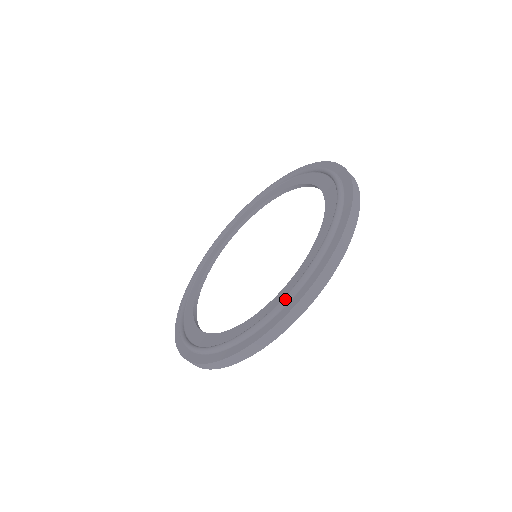
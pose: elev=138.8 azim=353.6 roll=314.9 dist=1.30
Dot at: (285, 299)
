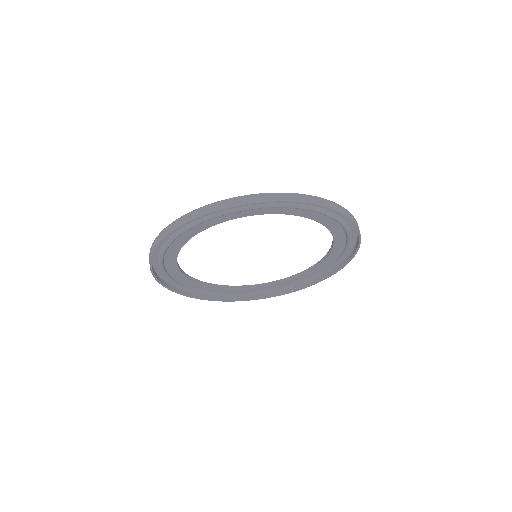
Dot at: occluded
